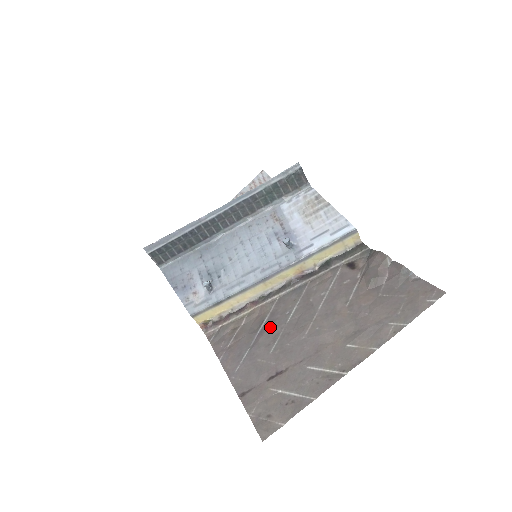
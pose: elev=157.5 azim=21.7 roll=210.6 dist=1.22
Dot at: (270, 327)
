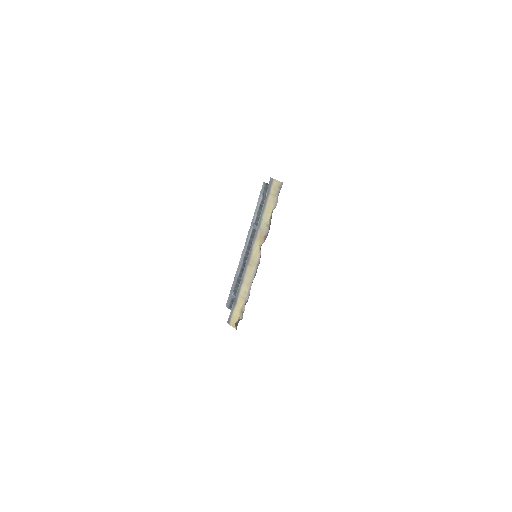
Dot at: occluded
